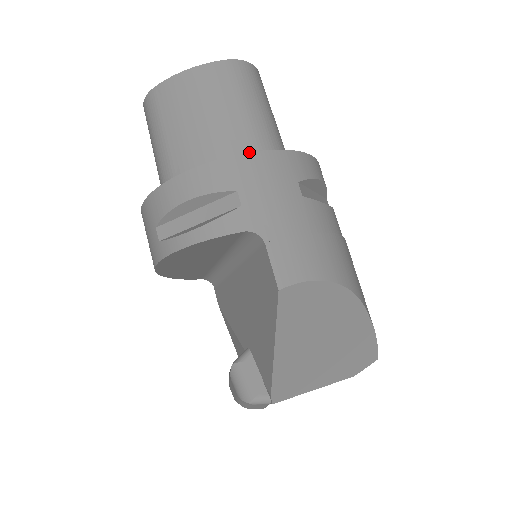
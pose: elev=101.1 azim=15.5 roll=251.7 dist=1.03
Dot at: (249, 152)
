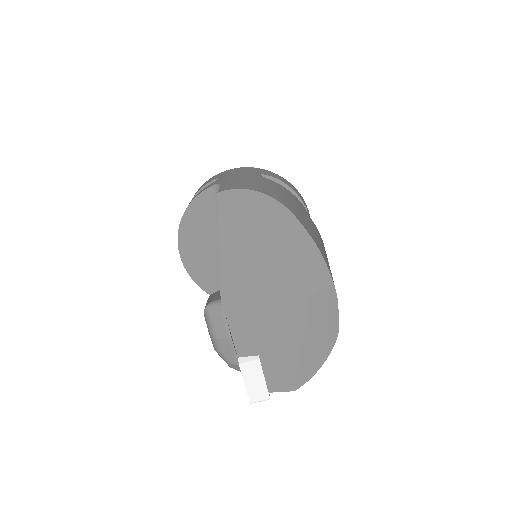
Dot at: (233, 169)
